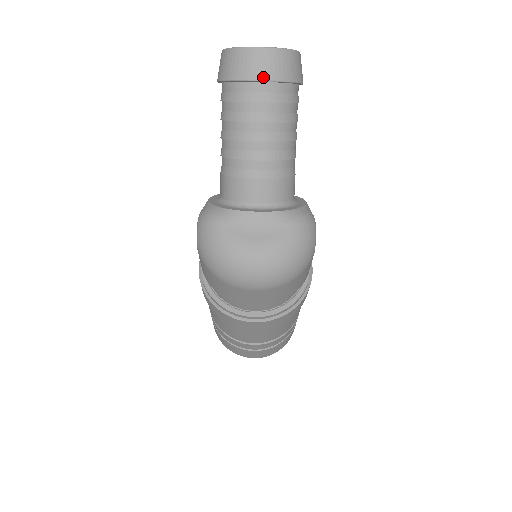
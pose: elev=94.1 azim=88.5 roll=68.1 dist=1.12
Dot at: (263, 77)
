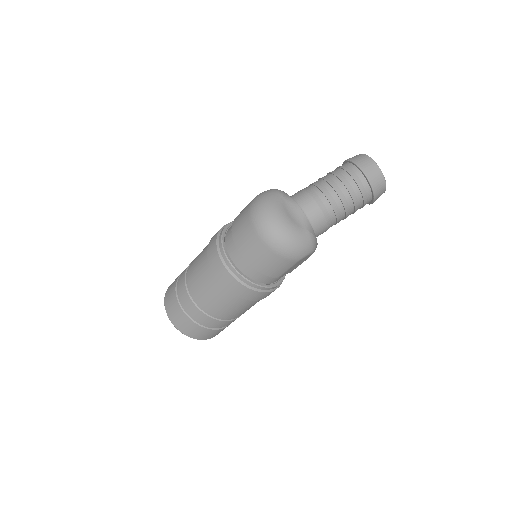
Dot at: (366, 172)
